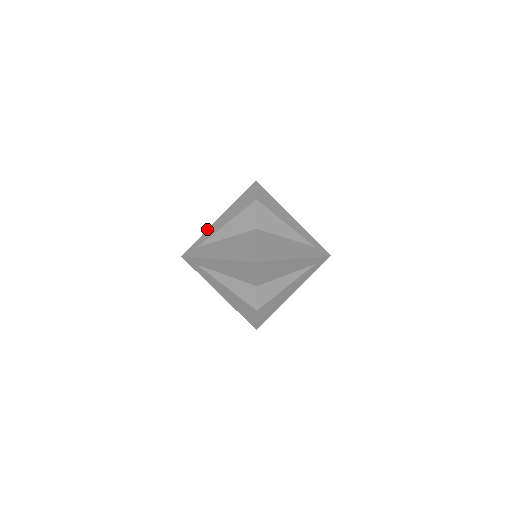
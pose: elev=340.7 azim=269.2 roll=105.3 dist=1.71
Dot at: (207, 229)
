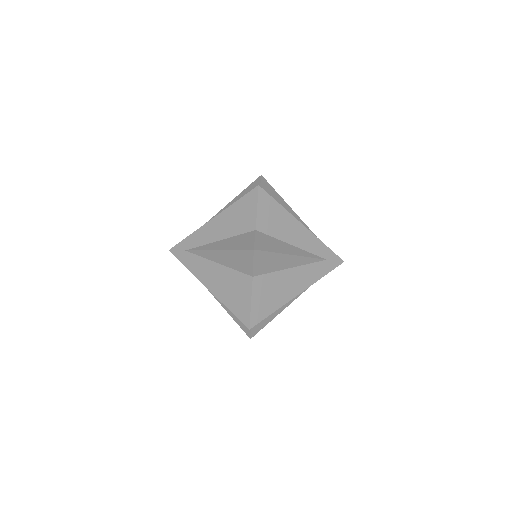
Dot at: (197, 229)
